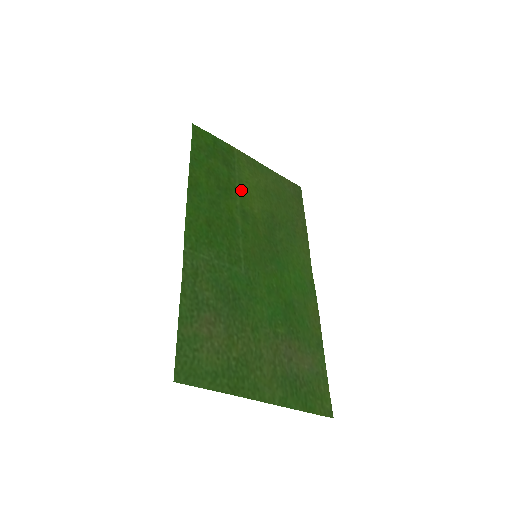
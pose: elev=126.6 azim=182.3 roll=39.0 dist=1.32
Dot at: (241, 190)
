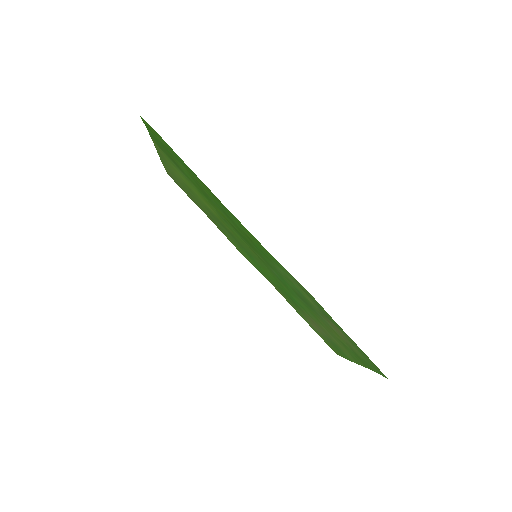
Dot at: (198, 192)
